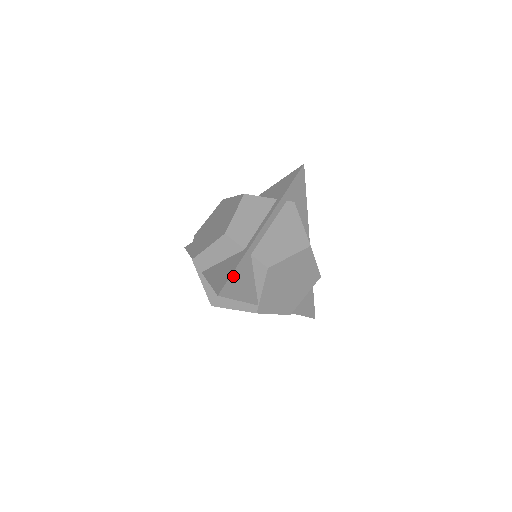
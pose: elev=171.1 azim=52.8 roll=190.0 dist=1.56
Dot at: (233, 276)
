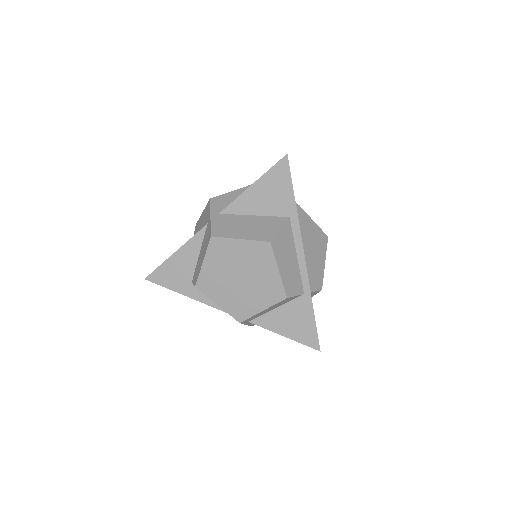
Dot at: (315, 325)
